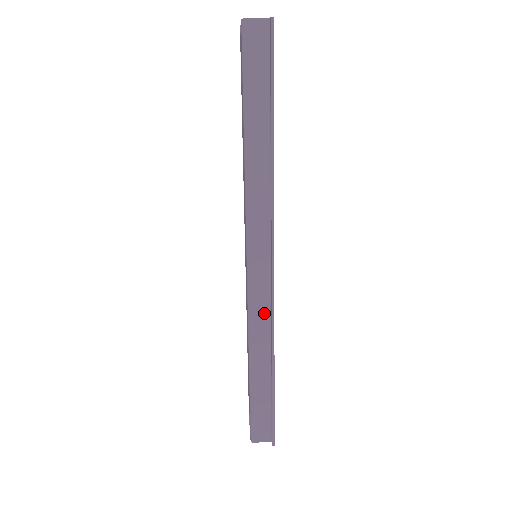
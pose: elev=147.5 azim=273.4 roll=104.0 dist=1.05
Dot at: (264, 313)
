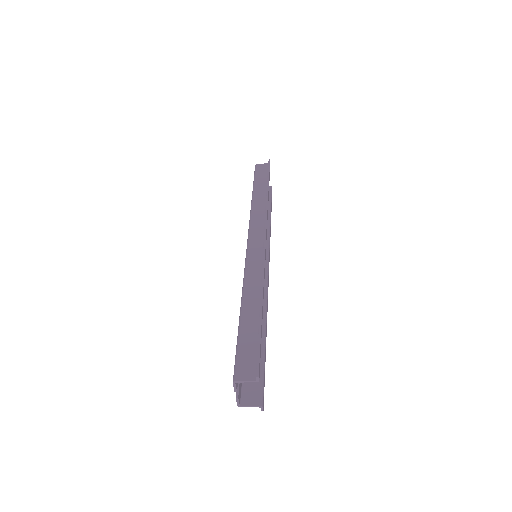
Dot at: (257, 269)
